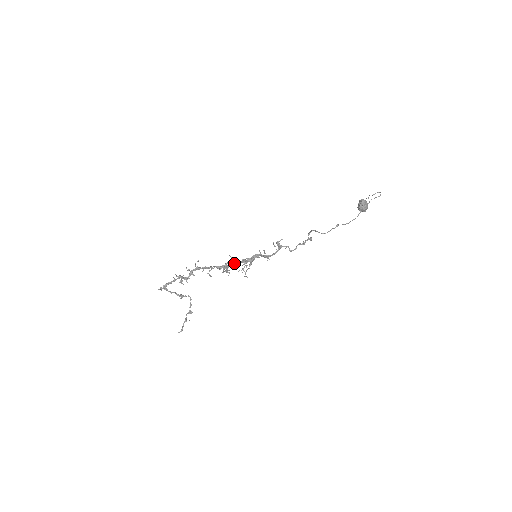
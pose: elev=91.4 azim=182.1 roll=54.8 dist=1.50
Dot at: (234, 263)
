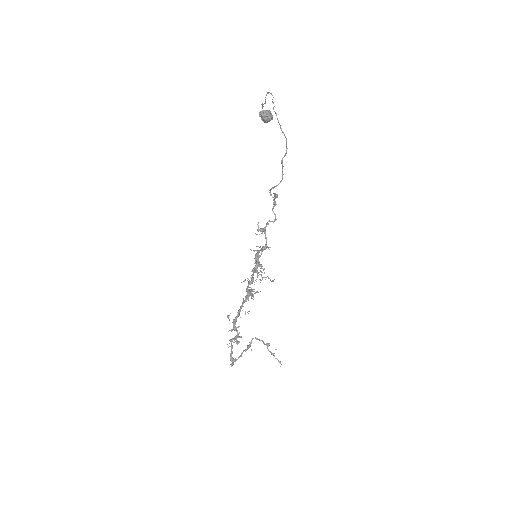
Dot at: (251, 282)
